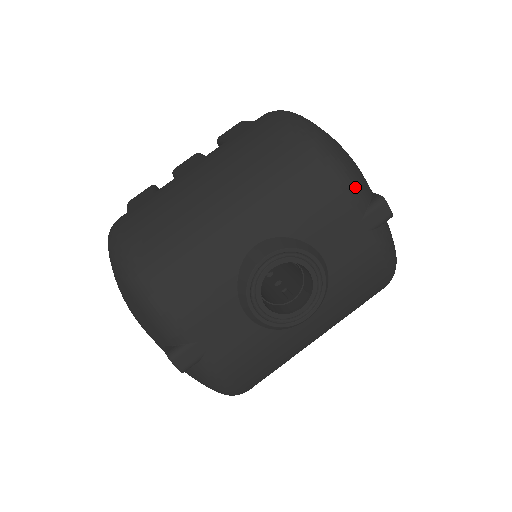
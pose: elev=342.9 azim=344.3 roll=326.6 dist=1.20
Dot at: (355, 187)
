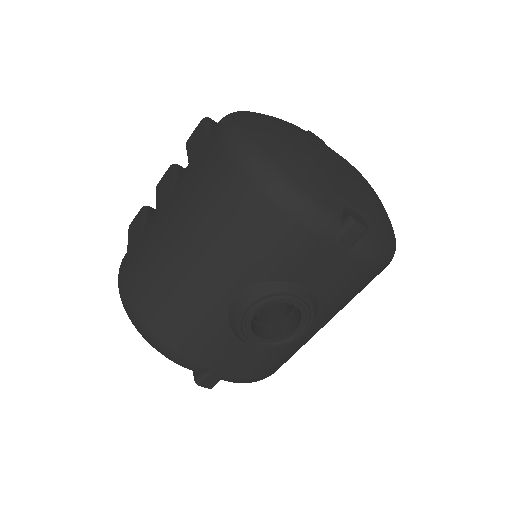
Dot at: (318, 220)
